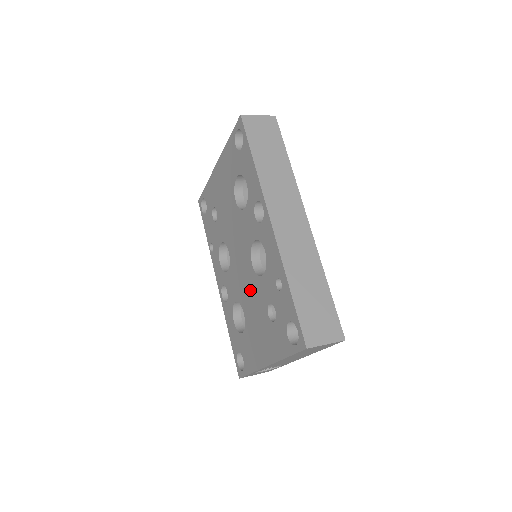
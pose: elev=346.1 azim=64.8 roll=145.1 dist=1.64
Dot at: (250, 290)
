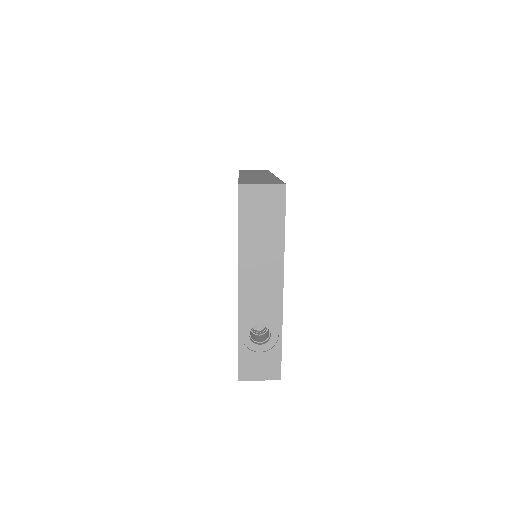
Dot at: occluded
